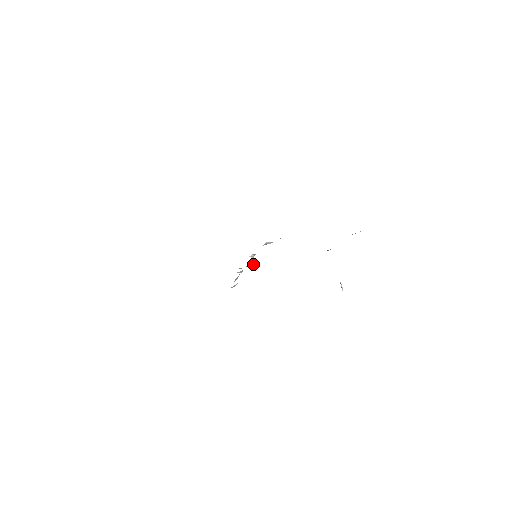
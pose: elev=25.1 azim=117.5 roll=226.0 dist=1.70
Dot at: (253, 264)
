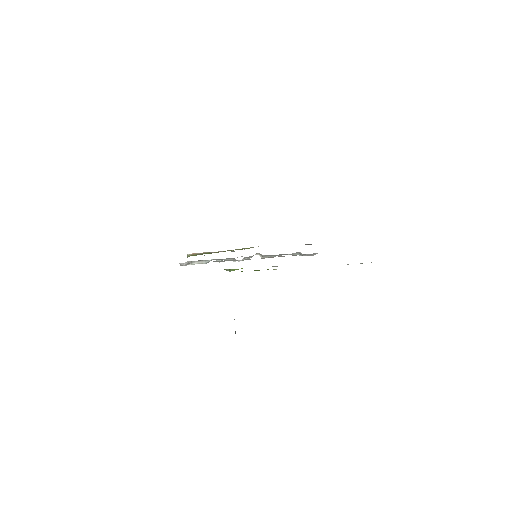
Dot at: occluded
